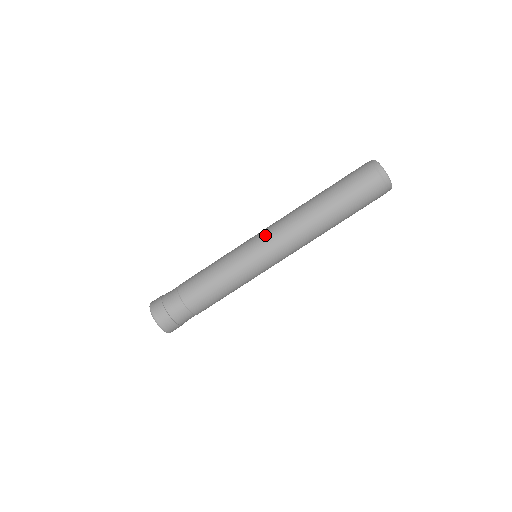
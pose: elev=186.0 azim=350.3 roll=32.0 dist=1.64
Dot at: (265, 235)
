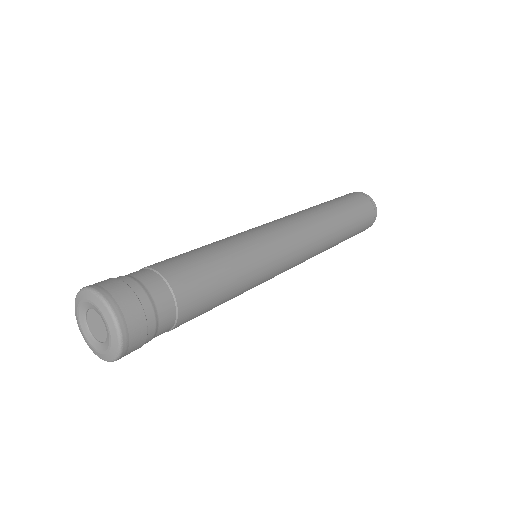
Dot at: (295, 246)
